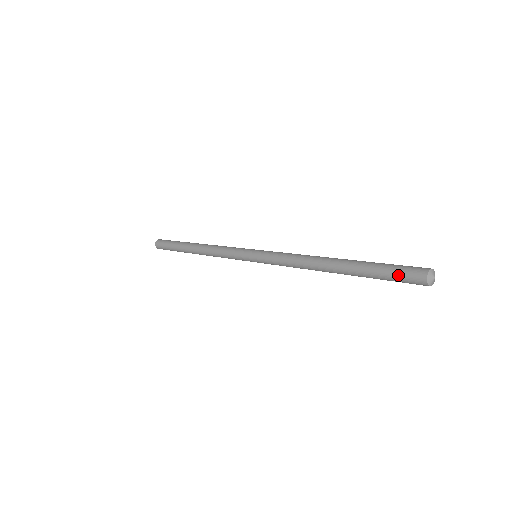
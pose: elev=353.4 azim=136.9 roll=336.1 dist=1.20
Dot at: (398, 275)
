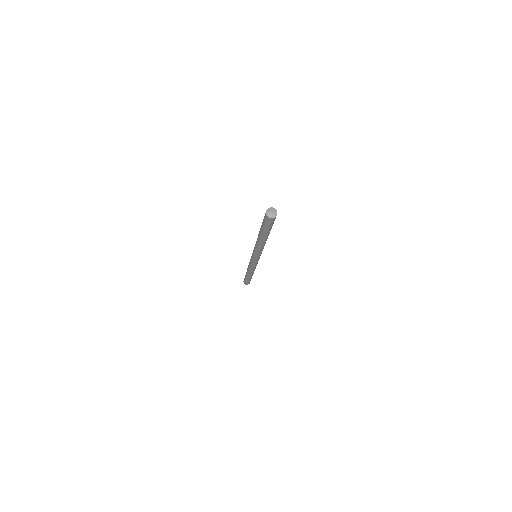
Dot at: occluded
